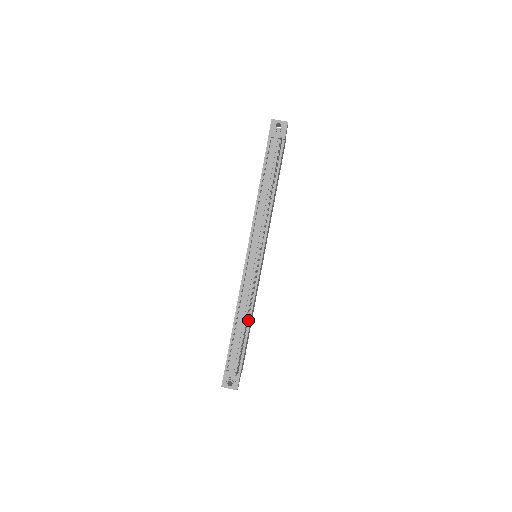
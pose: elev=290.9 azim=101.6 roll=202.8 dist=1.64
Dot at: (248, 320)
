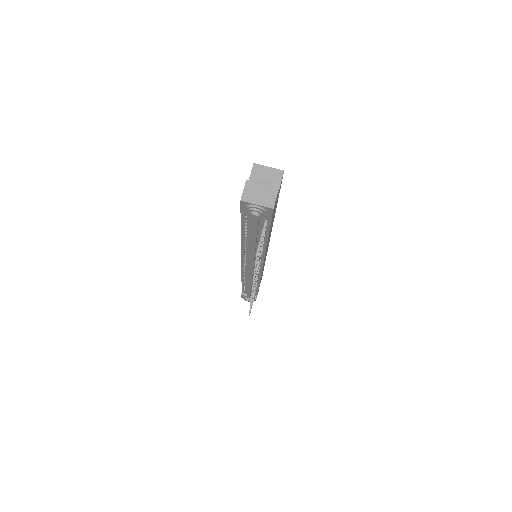
Dot at: (256, 286)
